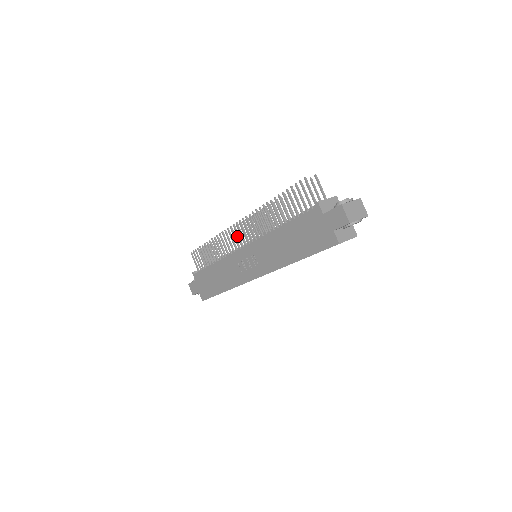
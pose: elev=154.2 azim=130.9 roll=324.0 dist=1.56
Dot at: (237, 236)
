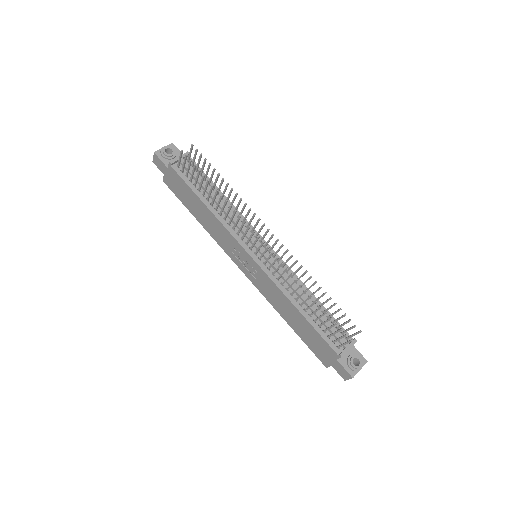
Dot at: (251, 220)
